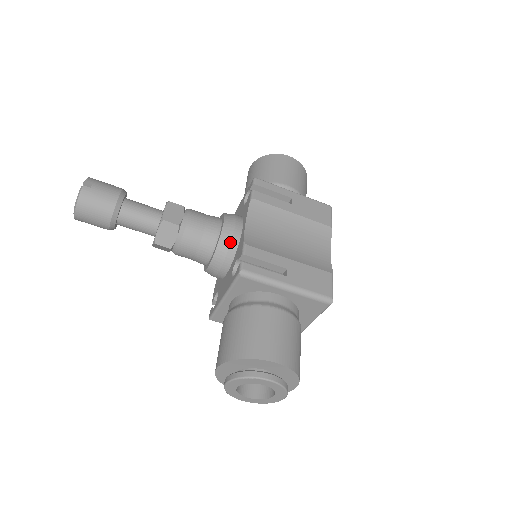
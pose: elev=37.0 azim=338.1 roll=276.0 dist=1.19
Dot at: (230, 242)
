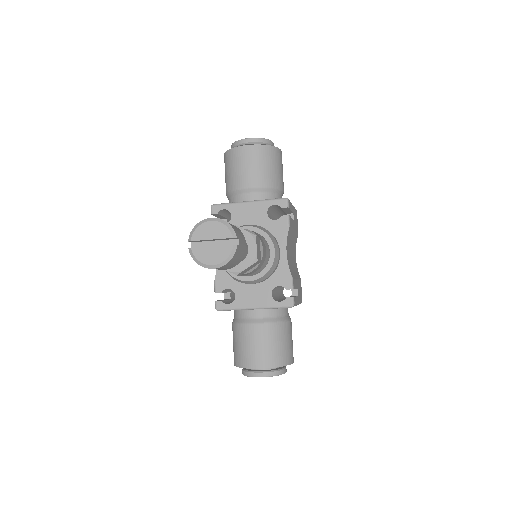
Dot at: (275, 268)
